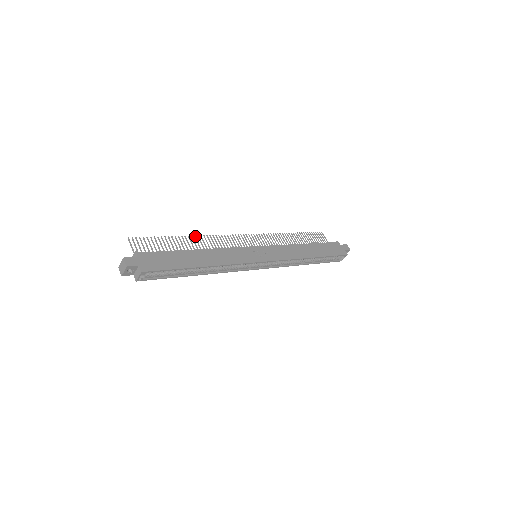
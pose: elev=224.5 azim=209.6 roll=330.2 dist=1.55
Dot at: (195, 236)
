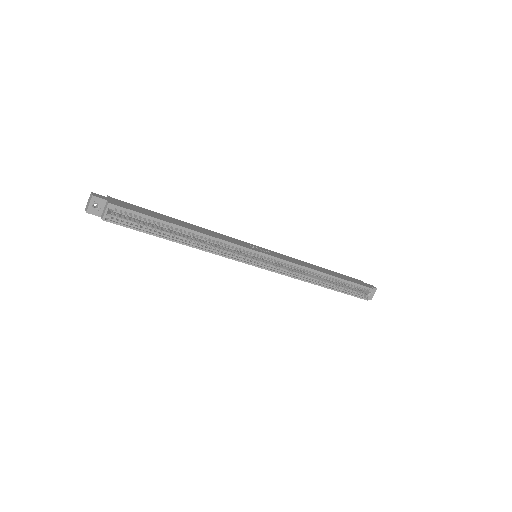
Dot at: occluded
